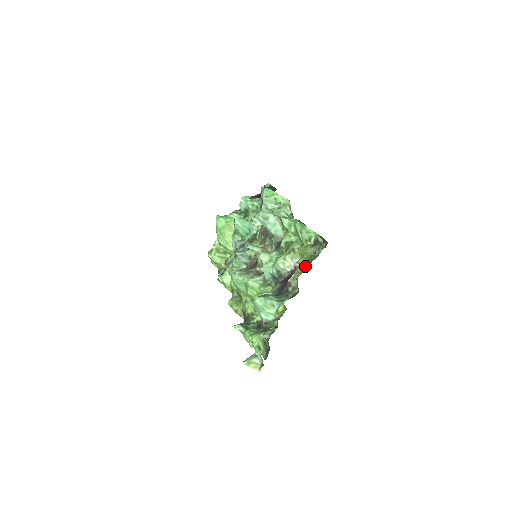
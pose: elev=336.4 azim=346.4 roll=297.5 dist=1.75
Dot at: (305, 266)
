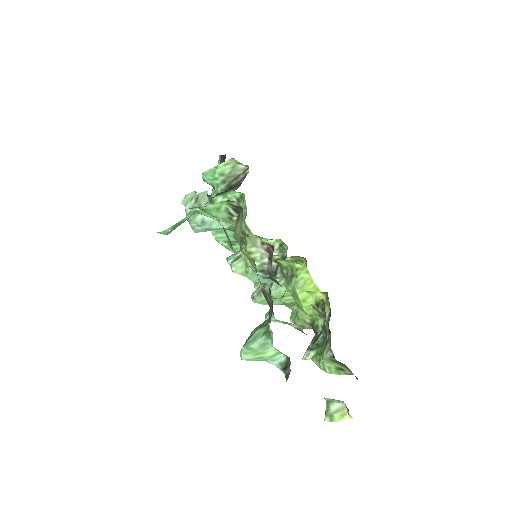
Dot at: occluded
